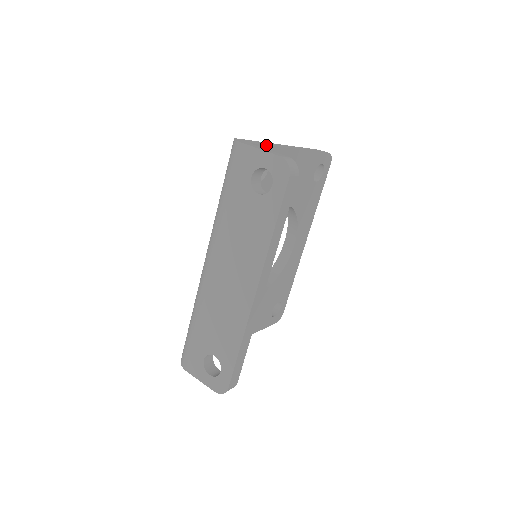
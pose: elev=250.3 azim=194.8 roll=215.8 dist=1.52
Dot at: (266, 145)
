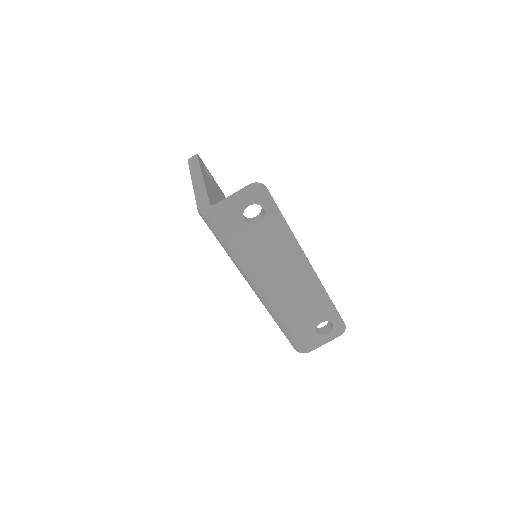
Dot at: (207, 195)
